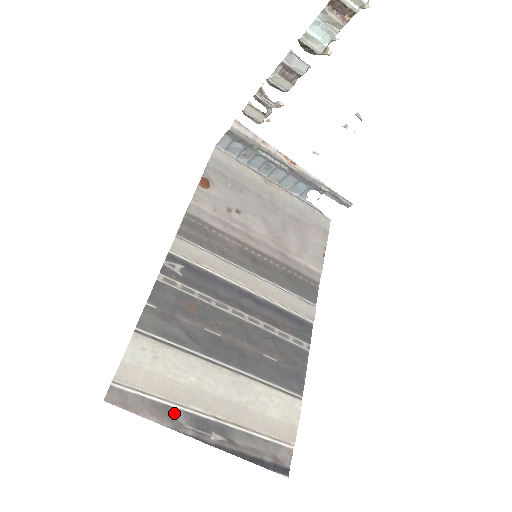
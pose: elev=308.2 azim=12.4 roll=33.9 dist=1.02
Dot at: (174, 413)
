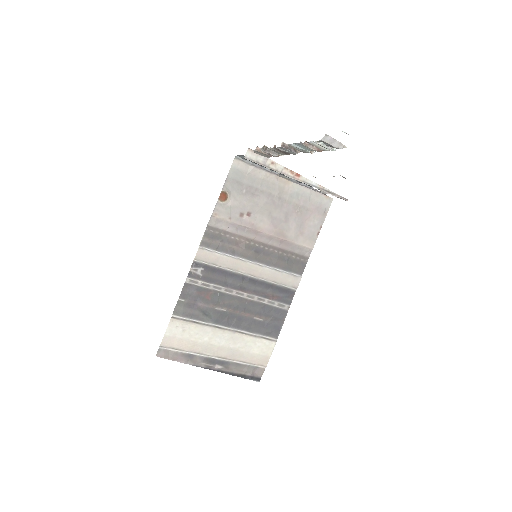
Dot at: (194, 357)
